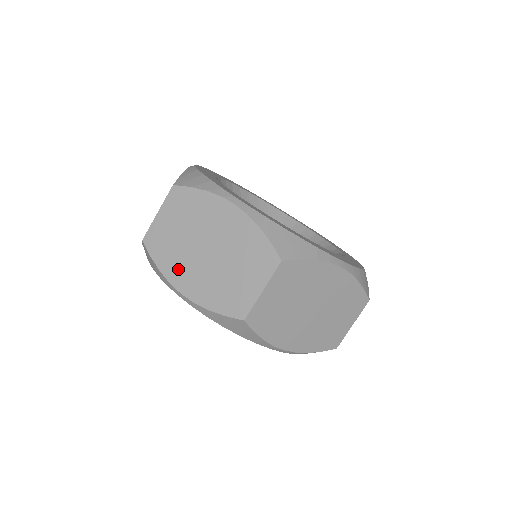
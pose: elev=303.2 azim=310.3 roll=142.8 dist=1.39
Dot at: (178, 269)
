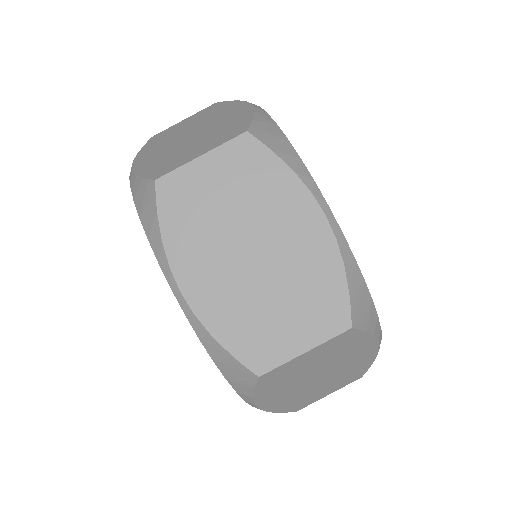
Dot at: (194, 255)
